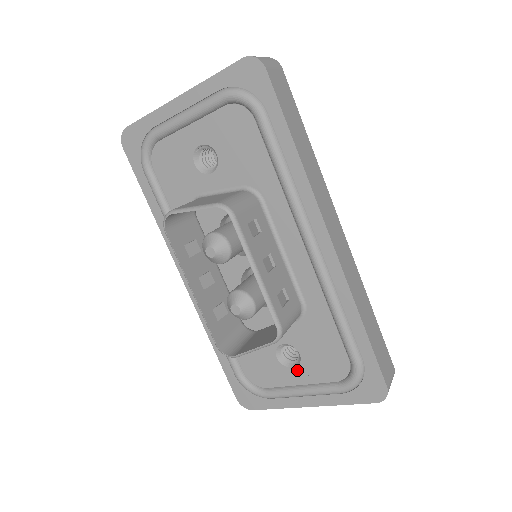
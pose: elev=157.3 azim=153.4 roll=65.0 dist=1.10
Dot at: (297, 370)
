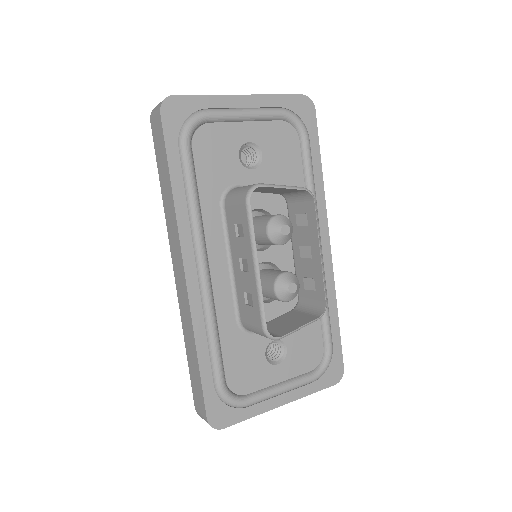
Dot at: (281, 366)
